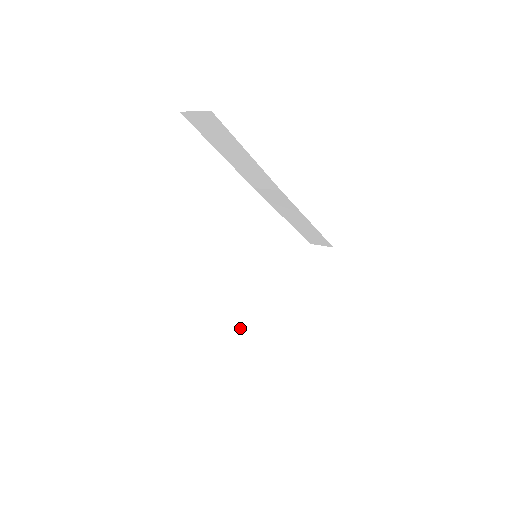
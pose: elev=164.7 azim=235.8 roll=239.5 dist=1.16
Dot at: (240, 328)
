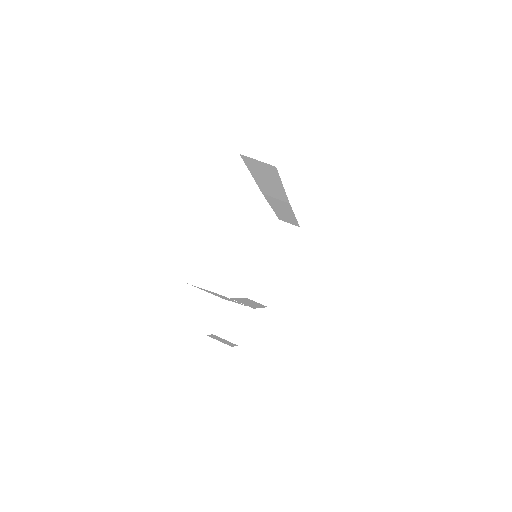
Dot at: (230, 312)
